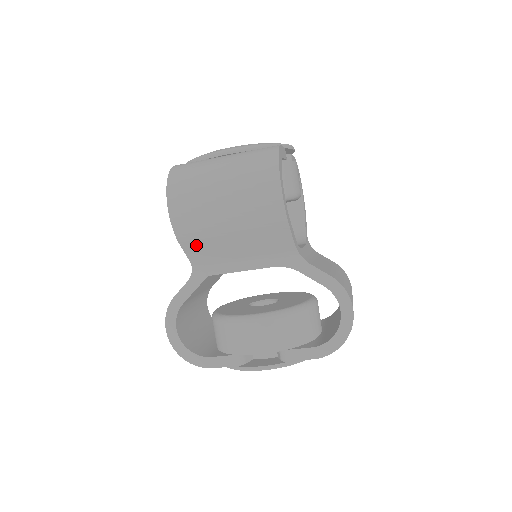
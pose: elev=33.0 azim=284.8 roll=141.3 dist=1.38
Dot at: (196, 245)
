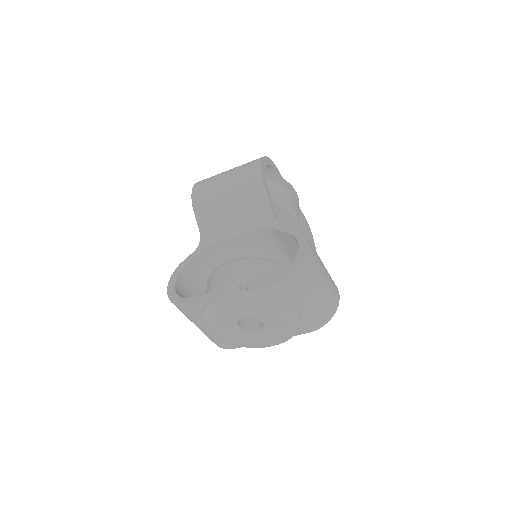
Dot at: (204, 212)
